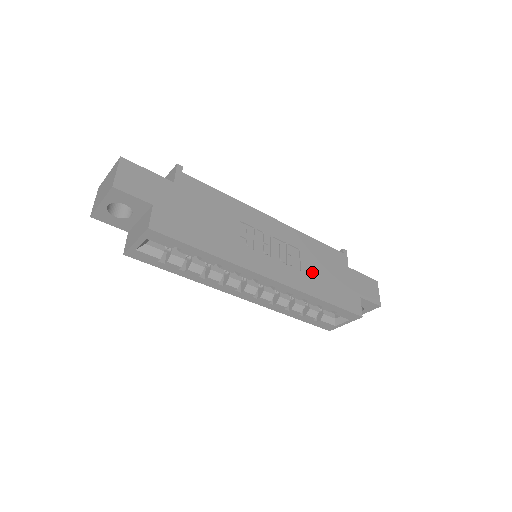
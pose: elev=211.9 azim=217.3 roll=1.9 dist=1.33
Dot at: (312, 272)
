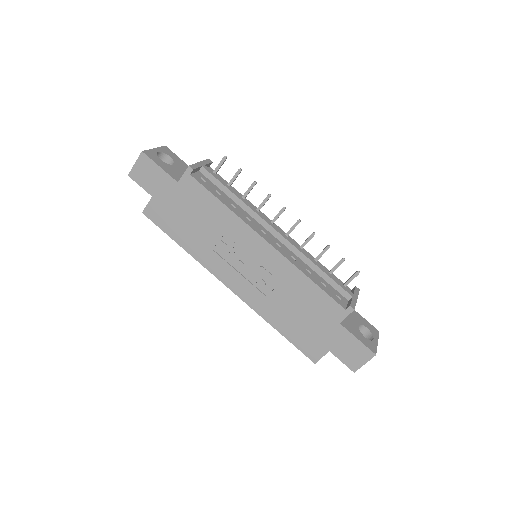
Dot at: (281, 304)
